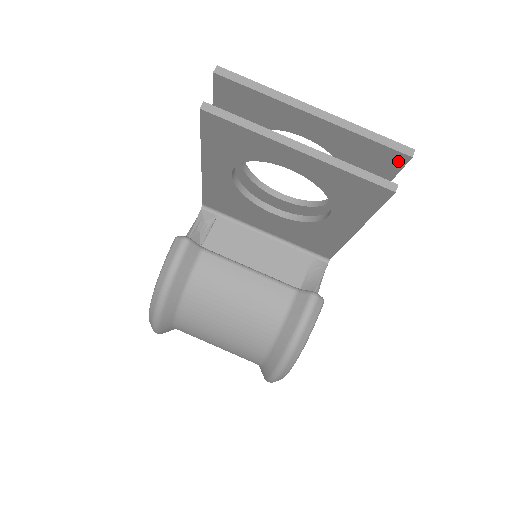
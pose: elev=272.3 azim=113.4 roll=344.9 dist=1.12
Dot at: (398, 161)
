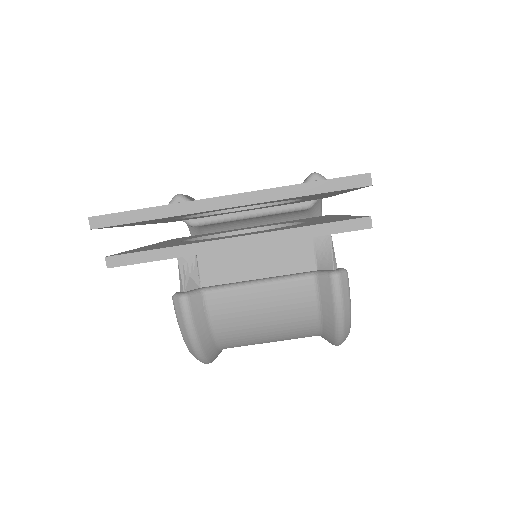
Dot at: (356, 188)
